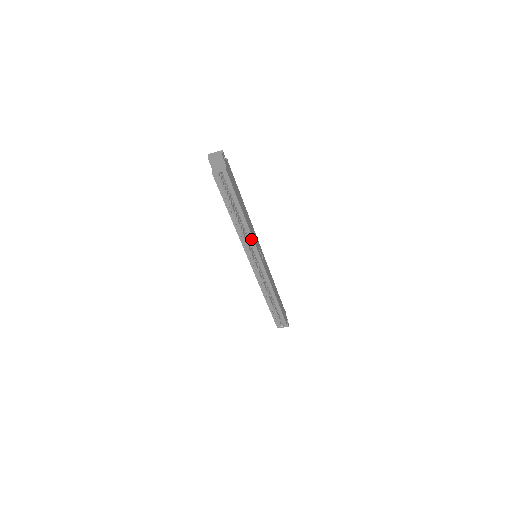
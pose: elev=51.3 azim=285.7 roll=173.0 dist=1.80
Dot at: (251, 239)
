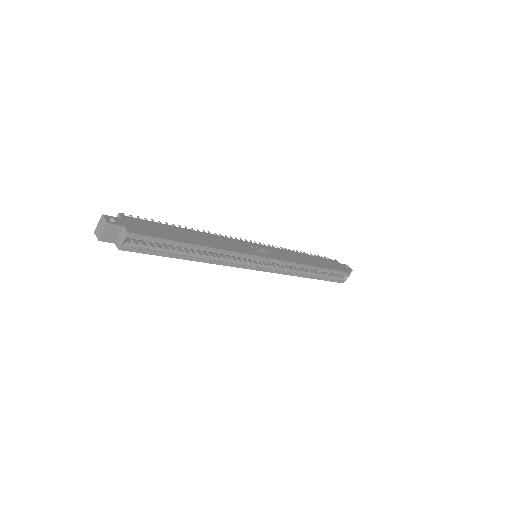
Dot at: (233, 254)
